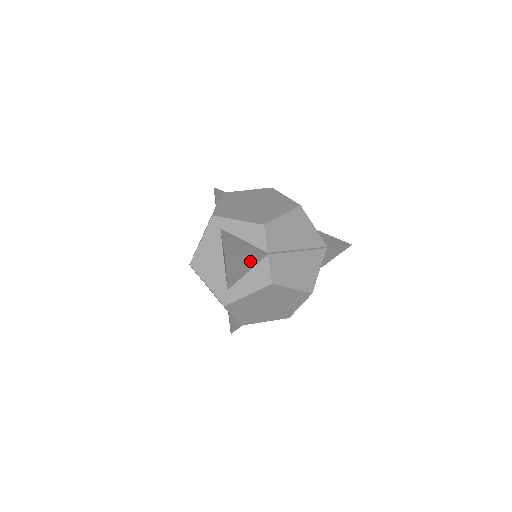
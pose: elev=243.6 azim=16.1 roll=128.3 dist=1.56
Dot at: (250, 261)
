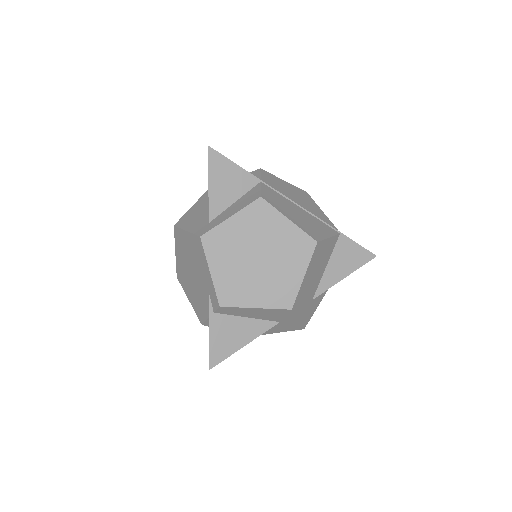
Dot at: (238, 179)
